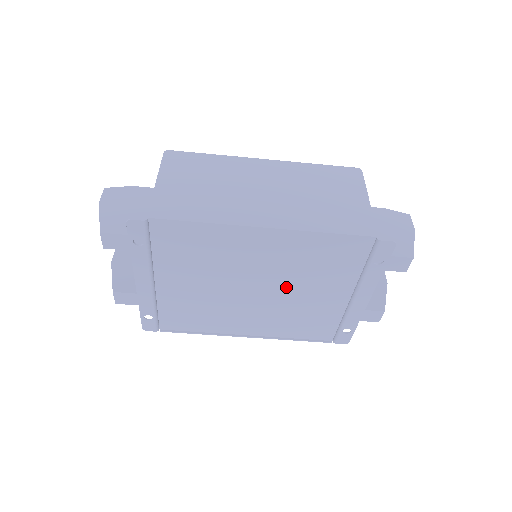
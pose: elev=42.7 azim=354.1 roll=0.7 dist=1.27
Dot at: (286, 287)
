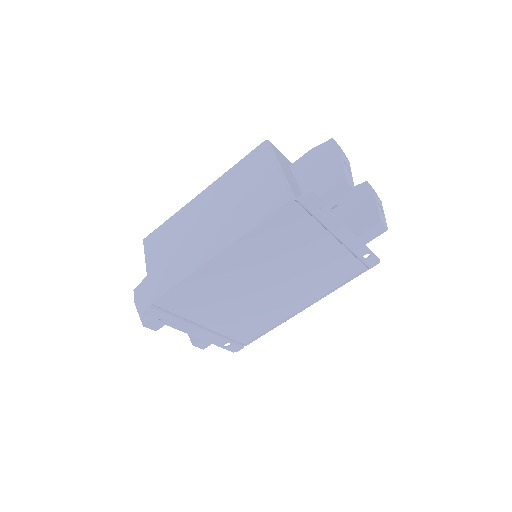
Dot at: (282, 268)
